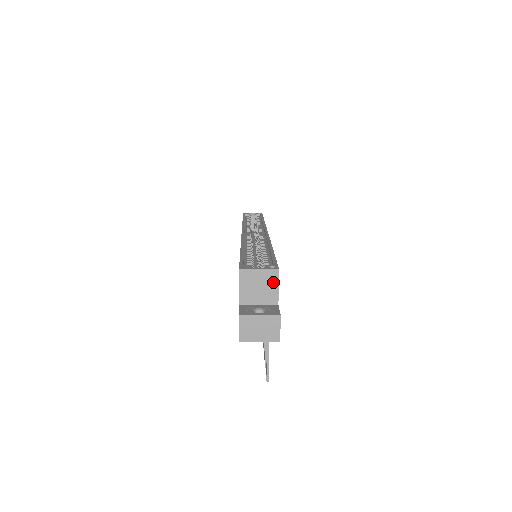
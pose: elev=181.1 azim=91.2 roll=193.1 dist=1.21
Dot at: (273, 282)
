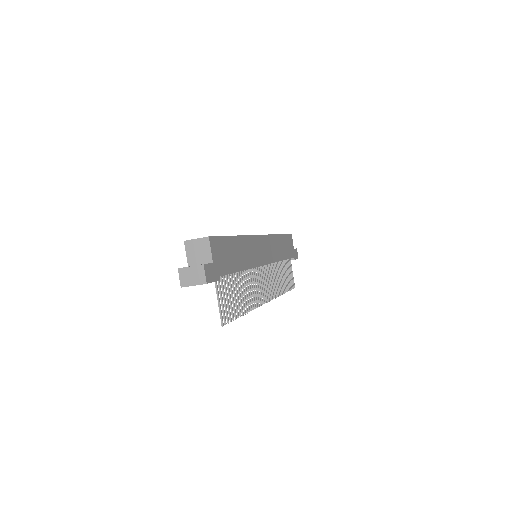
Dot at: (207, 247)
